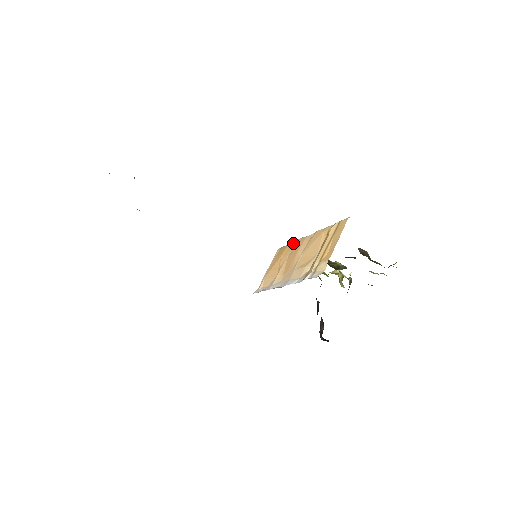
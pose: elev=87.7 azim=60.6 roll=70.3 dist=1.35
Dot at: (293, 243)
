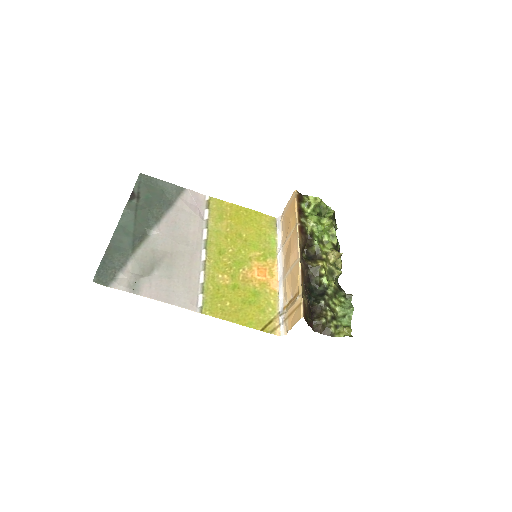
Dot at: (296, 223)
